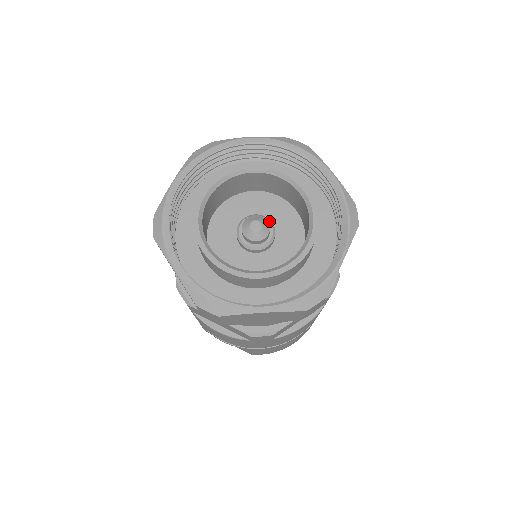
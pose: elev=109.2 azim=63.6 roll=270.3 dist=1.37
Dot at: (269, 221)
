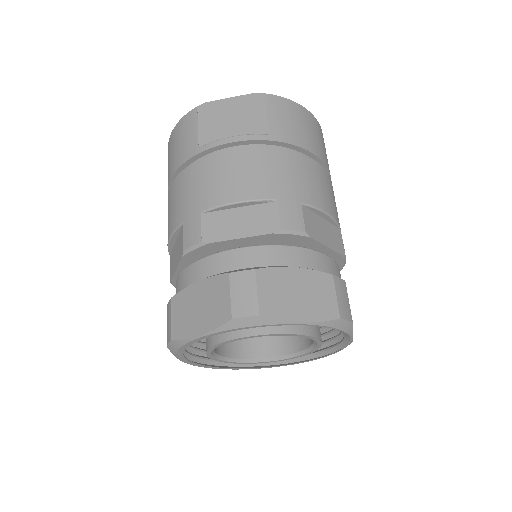
Dot at: occluded
